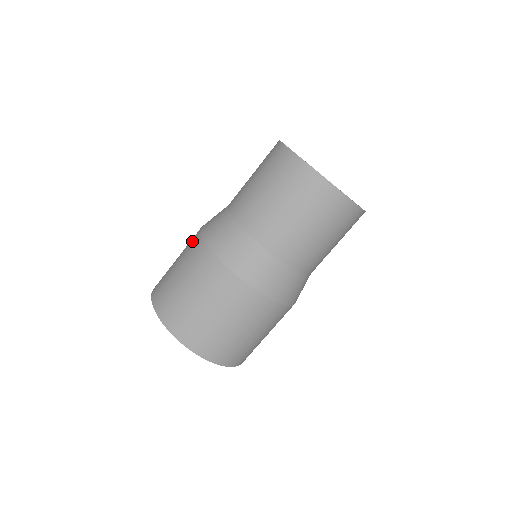
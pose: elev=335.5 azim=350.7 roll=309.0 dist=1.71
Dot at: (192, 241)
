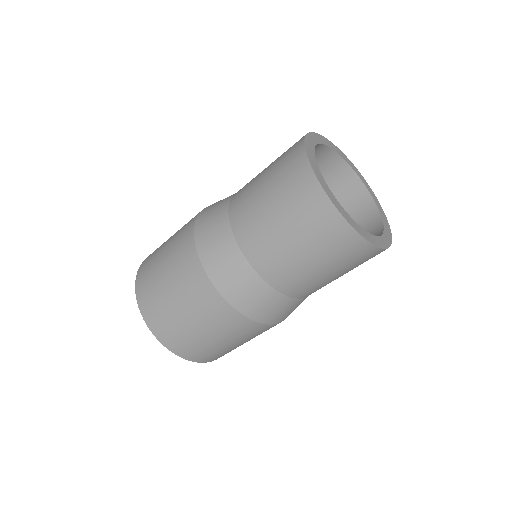
Dot at: (184, 235)
